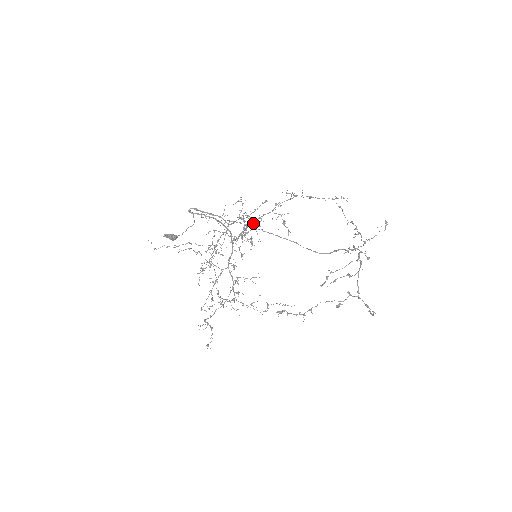
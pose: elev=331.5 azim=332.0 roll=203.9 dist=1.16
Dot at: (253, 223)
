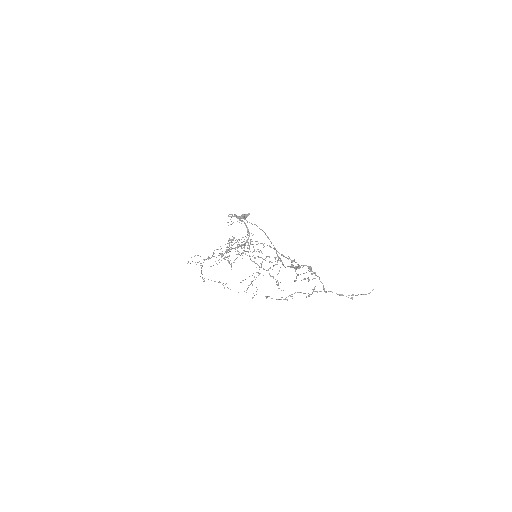
Dot at: (226, 253)
